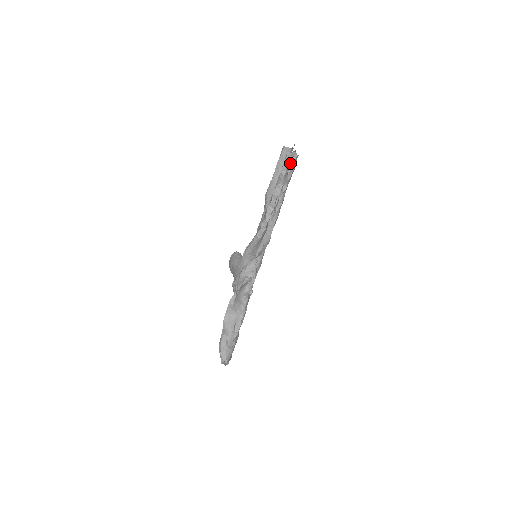
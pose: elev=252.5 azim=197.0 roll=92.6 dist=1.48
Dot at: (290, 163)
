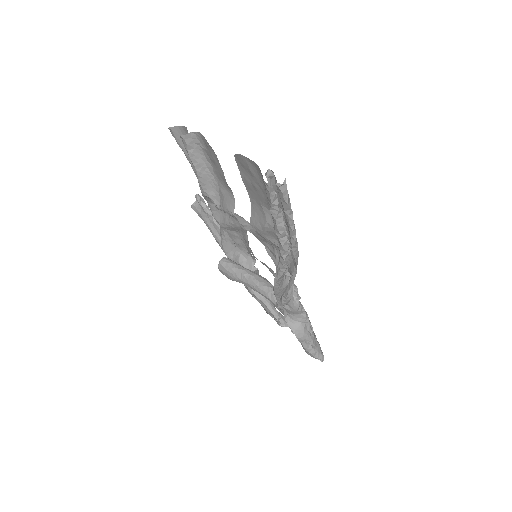
Dot at: (283, 193)
